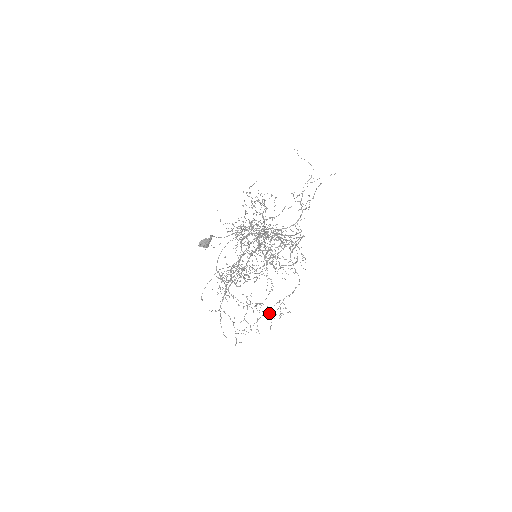
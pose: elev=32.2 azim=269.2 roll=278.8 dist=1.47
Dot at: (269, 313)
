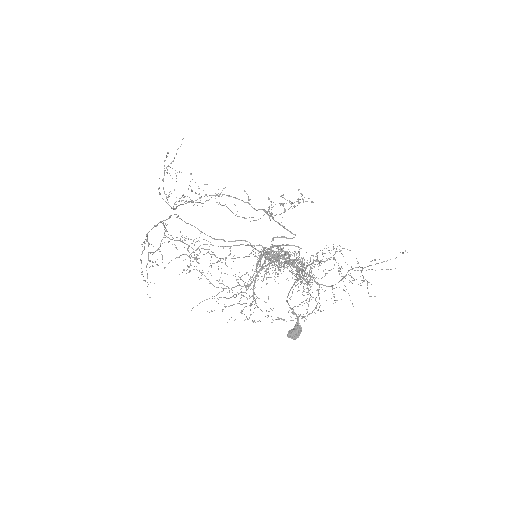
Dot at: occluded
